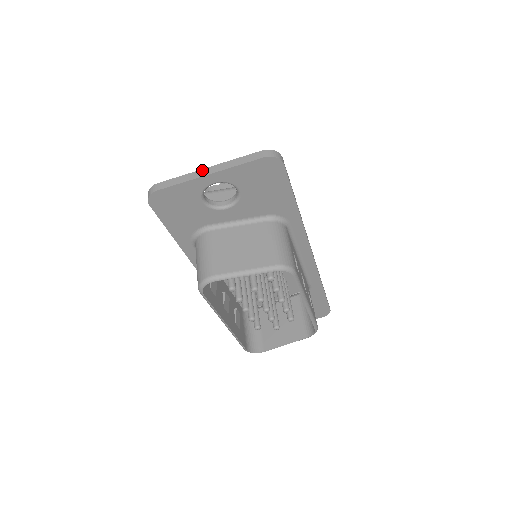
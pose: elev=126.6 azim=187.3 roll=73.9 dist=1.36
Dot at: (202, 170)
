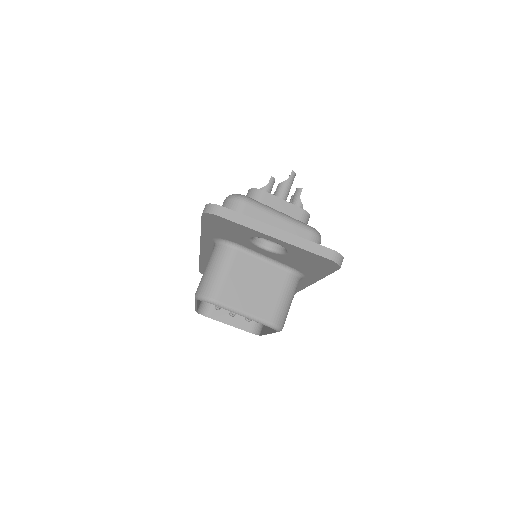
Dot at: (270, 227)
